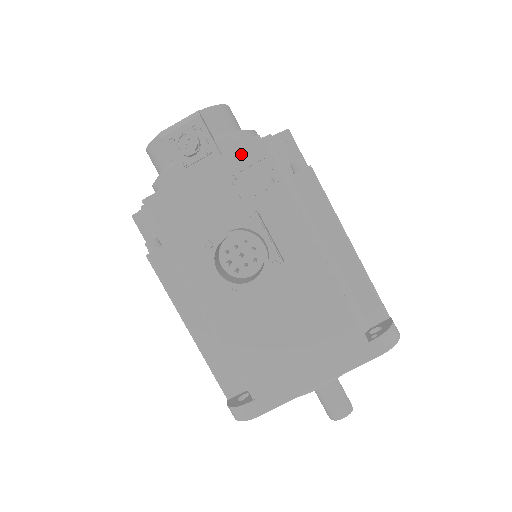
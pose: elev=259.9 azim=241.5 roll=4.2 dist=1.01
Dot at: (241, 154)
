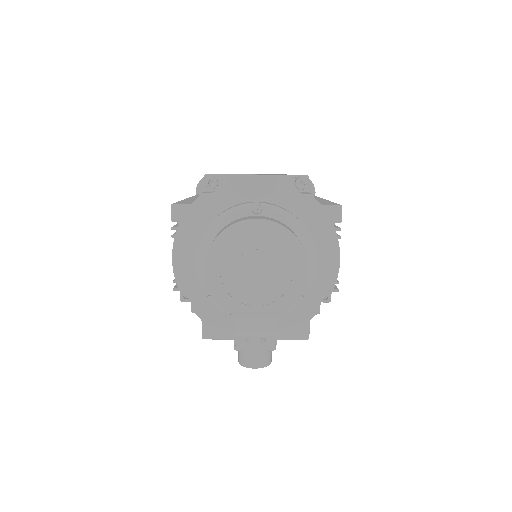
Dot at: (289, 338)
